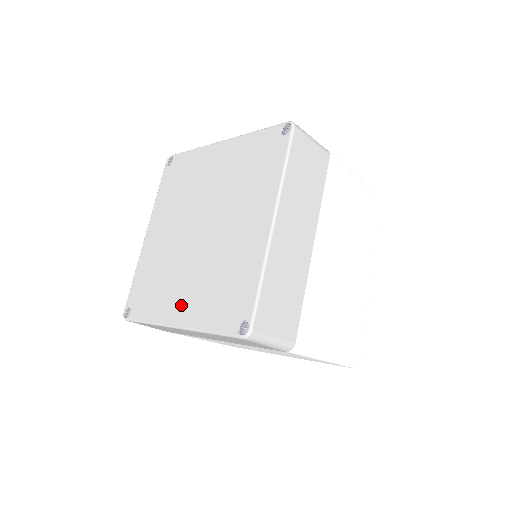
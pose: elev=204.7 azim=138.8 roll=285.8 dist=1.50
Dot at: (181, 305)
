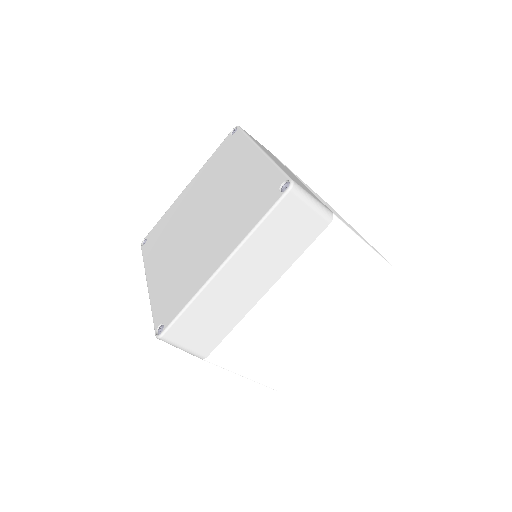
Dot at: (158, 271)
